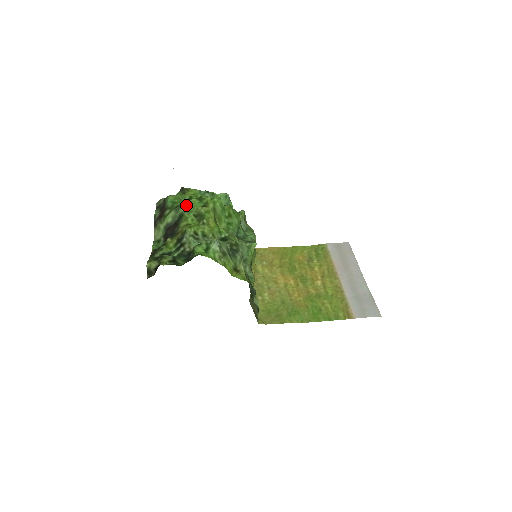
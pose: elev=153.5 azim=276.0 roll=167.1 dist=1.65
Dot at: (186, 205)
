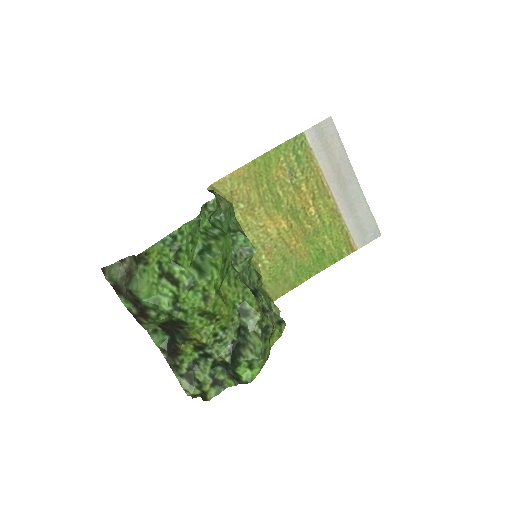
Dot at: (182, 310)
